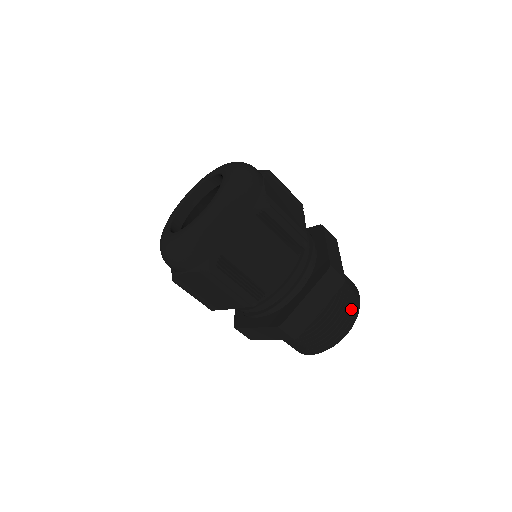
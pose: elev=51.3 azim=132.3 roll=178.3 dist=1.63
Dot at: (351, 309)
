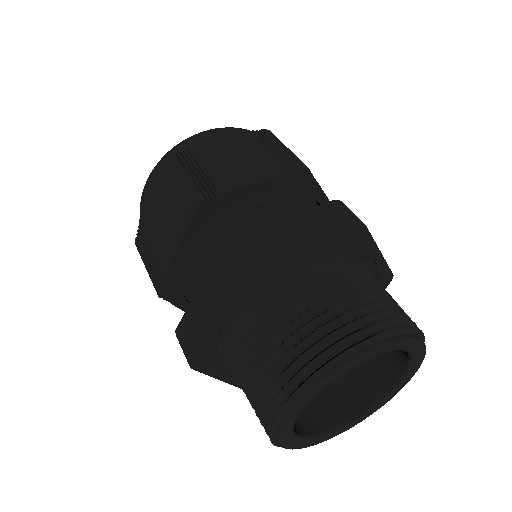
Dot at: occluded
